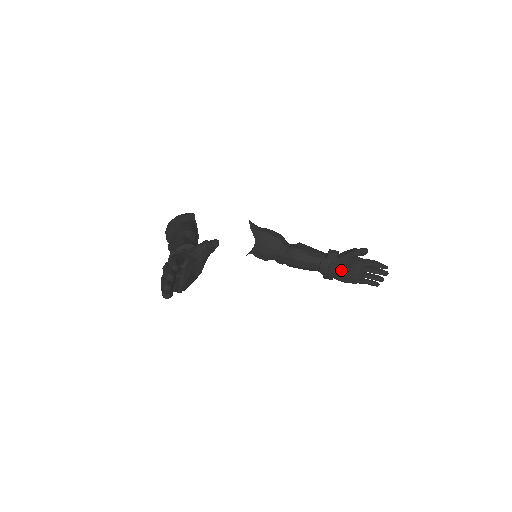
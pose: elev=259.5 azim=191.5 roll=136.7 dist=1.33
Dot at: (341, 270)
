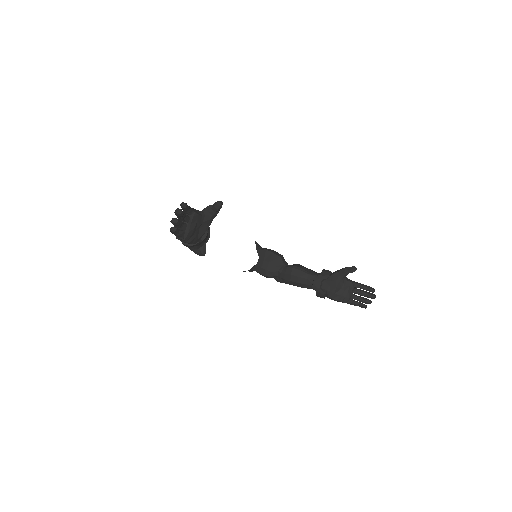
Dot at: (332, 286)
